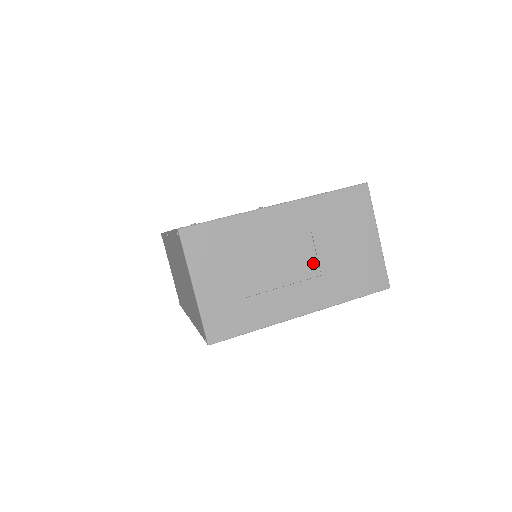
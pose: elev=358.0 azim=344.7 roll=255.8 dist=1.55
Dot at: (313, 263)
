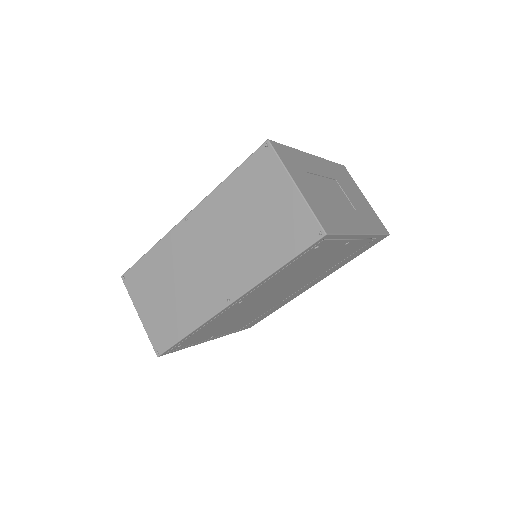
Dot at: (347, 201)
